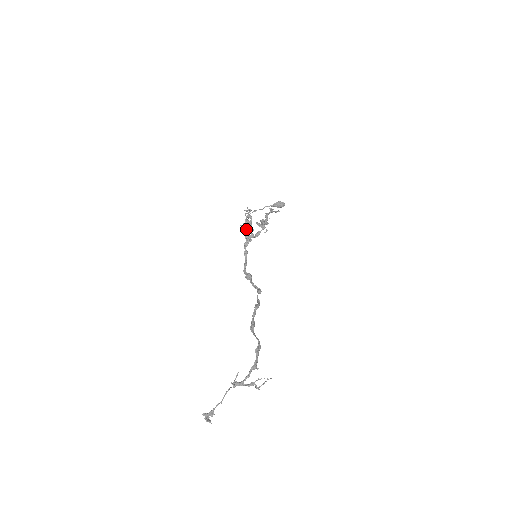
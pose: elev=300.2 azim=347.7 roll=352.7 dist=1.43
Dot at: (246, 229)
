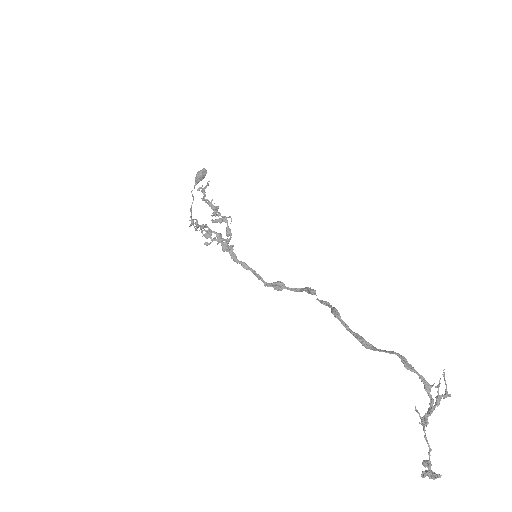
Dot at: occluded
